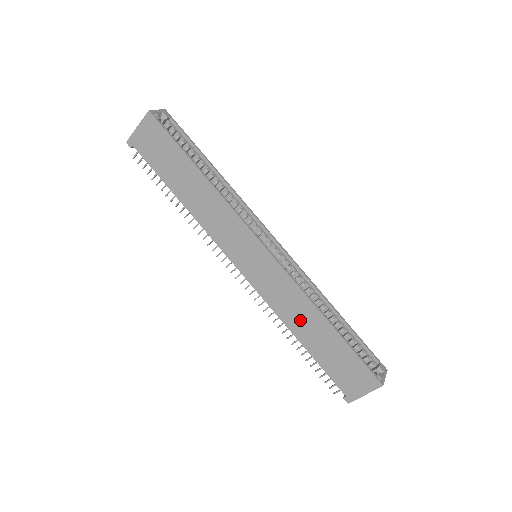
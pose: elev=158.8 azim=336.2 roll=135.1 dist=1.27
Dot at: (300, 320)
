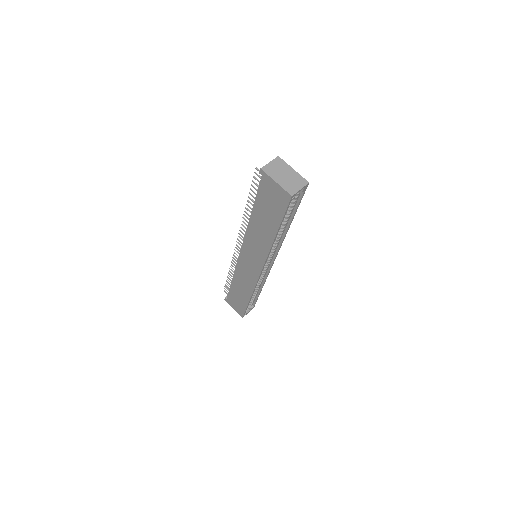
Dot at: (241, 284)
